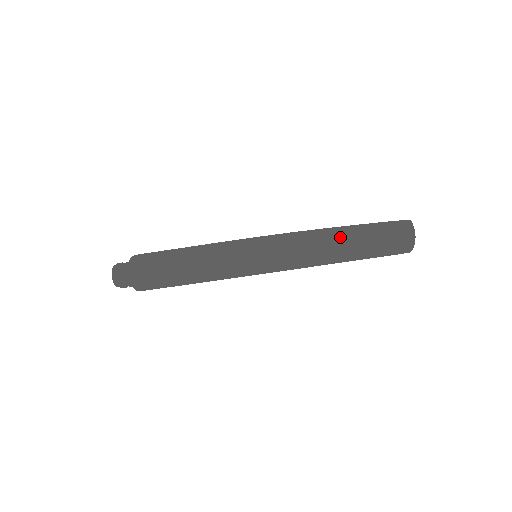
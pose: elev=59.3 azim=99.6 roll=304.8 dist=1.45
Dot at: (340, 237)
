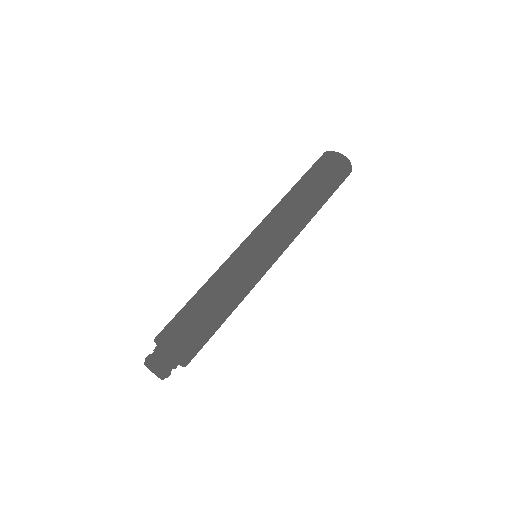
Dot at: (290, 190)
